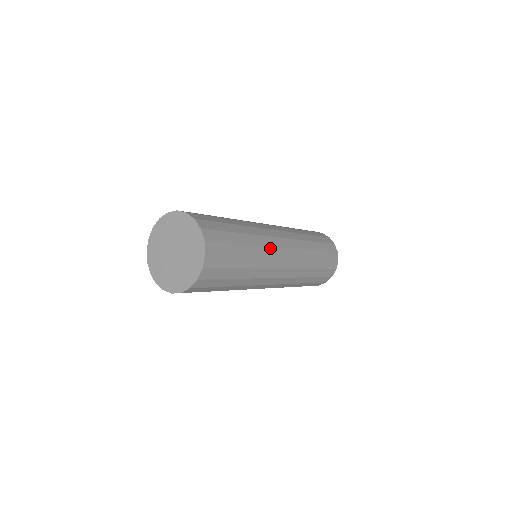
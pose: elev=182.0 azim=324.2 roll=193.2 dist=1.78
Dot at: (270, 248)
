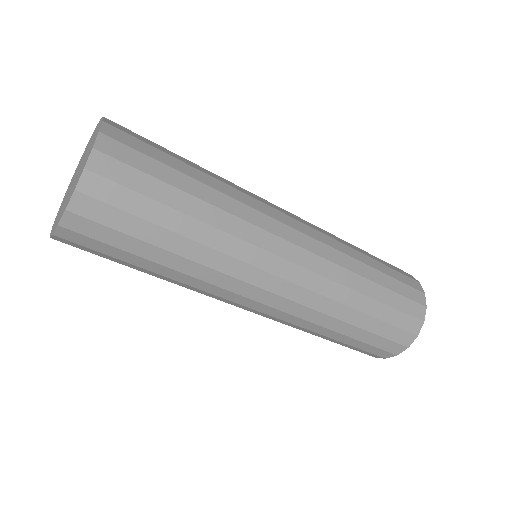
Dot at: (254, 228)
